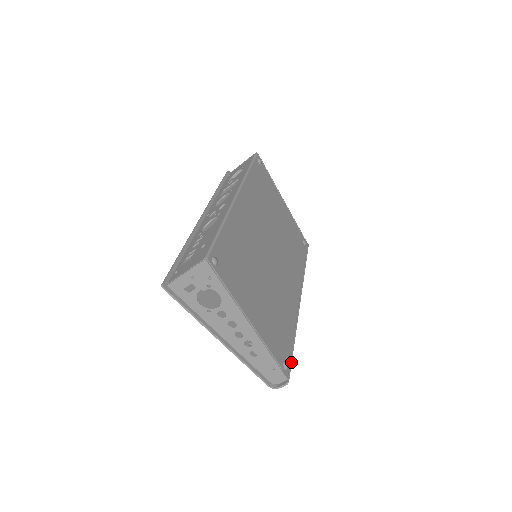
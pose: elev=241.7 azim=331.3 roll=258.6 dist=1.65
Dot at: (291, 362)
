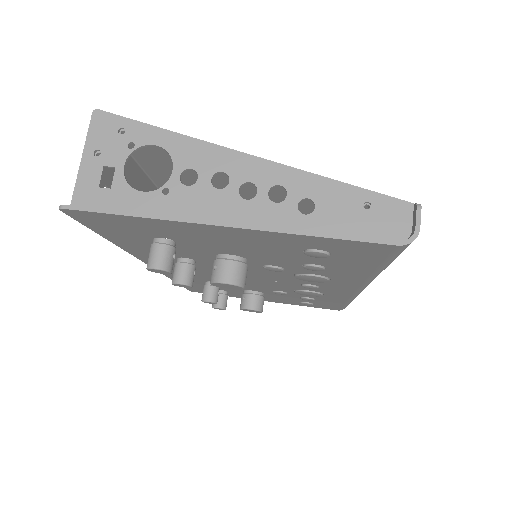
Dot at: occluded
